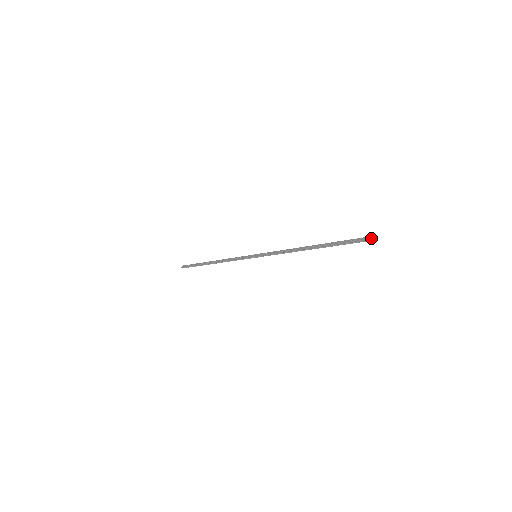
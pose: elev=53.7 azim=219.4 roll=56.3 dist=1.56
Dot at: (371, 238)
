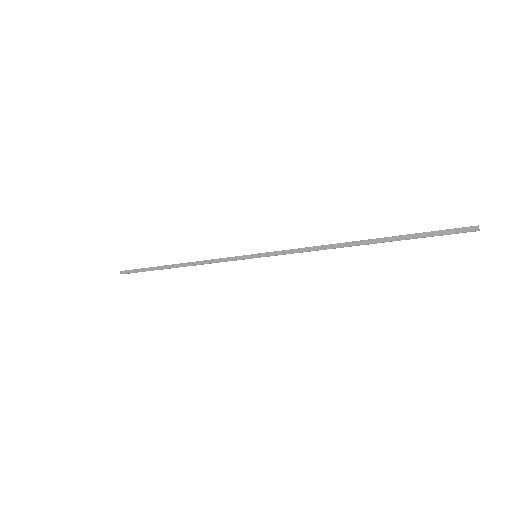
Dot at: (471, 231)
